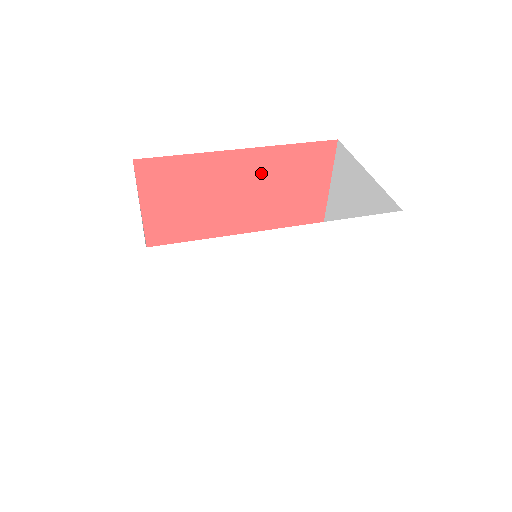
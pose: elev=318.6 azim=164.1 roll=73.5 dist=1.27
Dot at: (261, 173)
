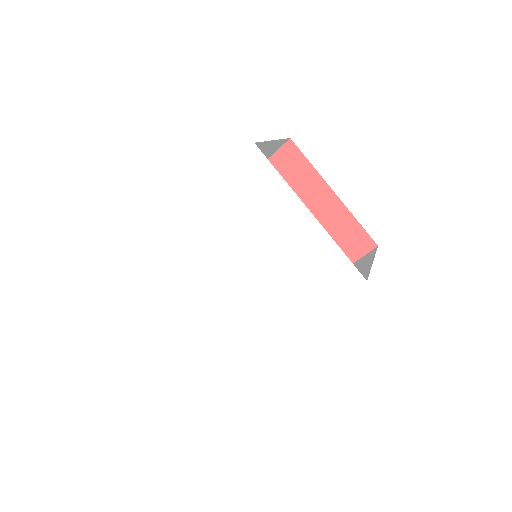
Dot at: occluded
